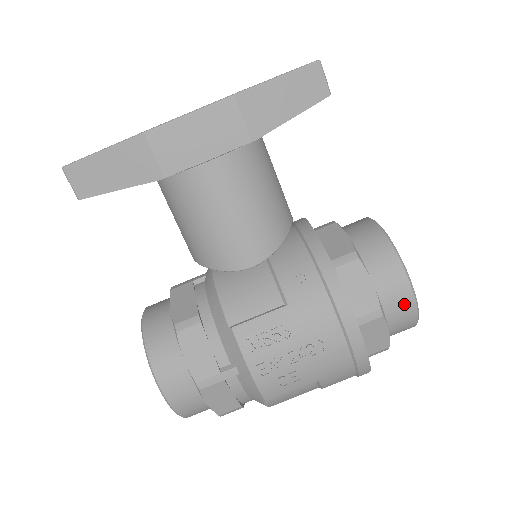
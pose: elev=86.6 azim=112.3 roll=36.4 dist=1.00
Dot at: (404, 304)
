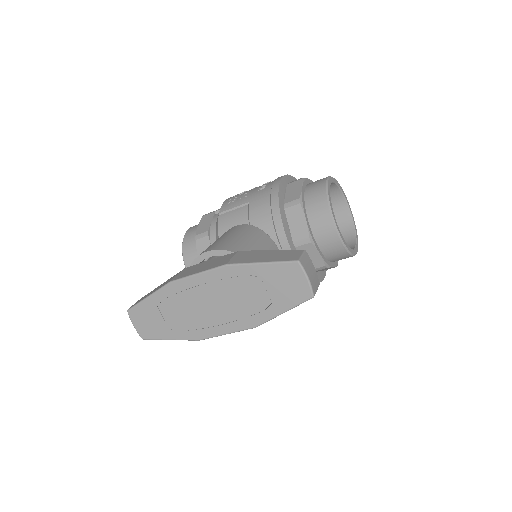
Dot at: occluded
